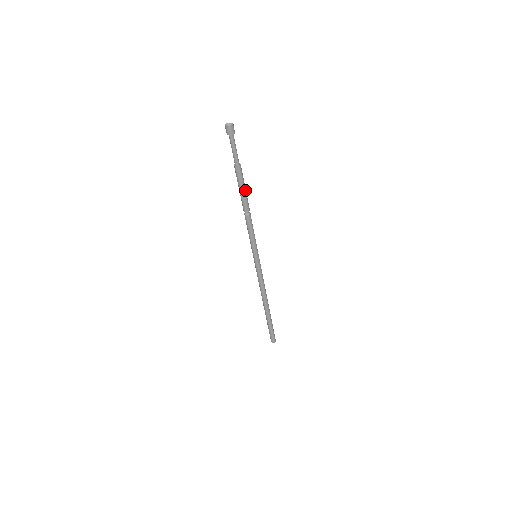
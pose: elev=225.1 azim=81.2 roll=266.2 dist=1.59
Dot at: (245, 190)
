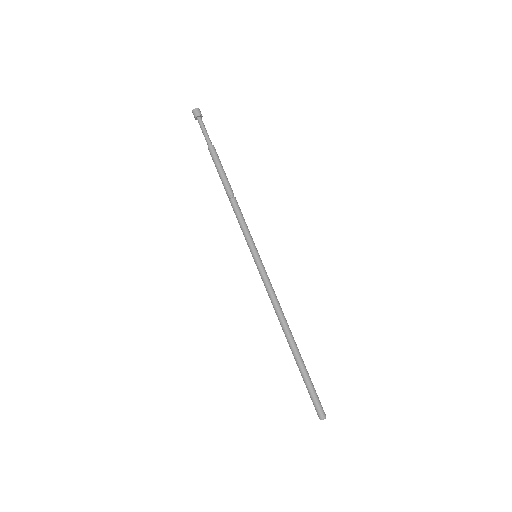
Dot at: (224, 171)
